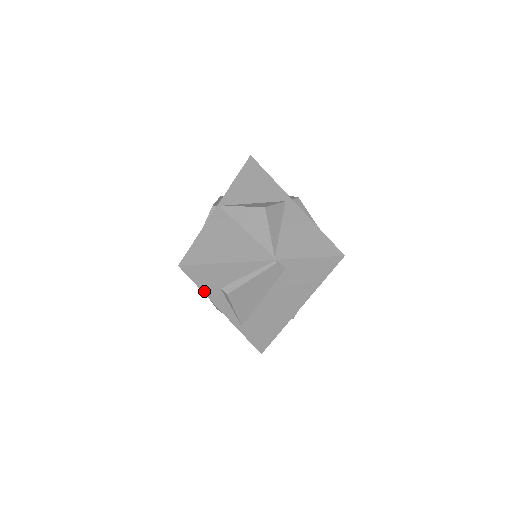
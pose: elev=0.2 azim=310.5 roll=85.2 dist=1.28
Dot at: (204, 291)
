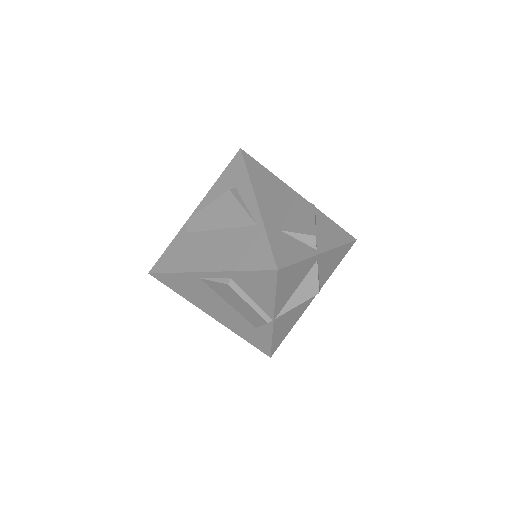
Dot at: occluded
